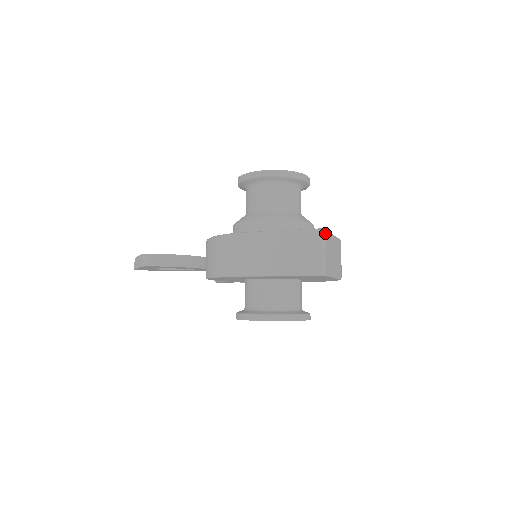
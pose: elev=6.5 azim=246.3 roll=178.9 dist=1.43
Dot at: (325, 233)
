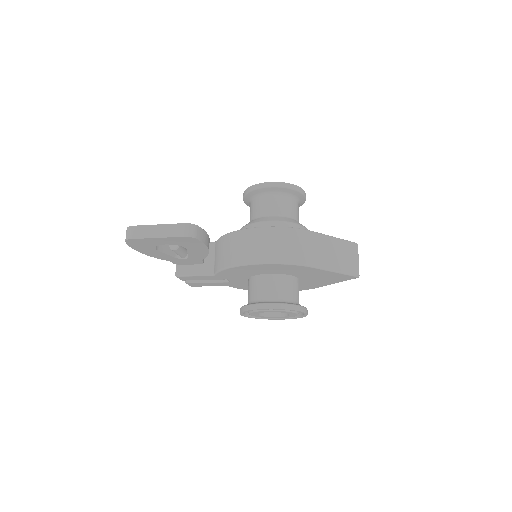
Dot at: (357, 247)
